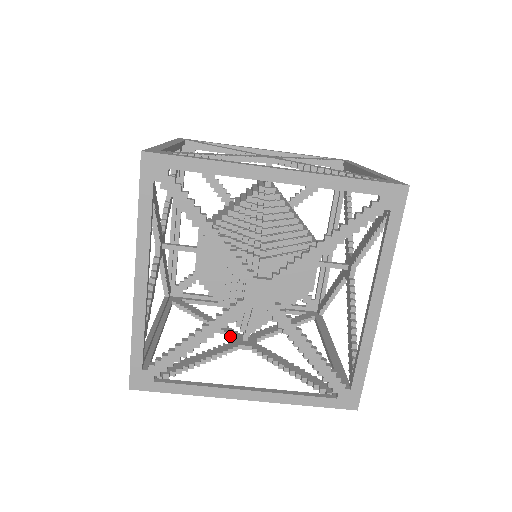
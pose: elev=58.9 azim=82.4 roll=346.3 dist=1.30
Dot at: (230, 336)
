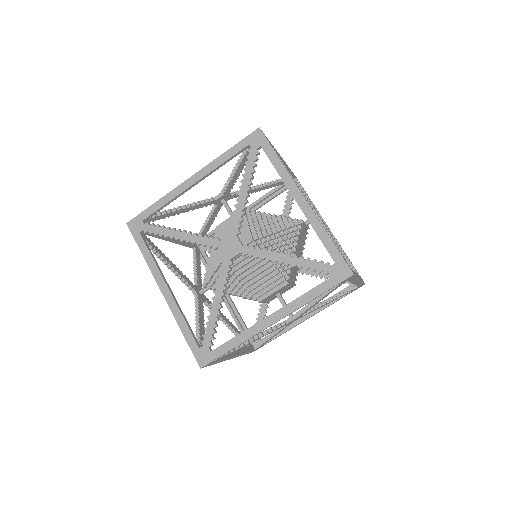
Dot at: (219, 239)
